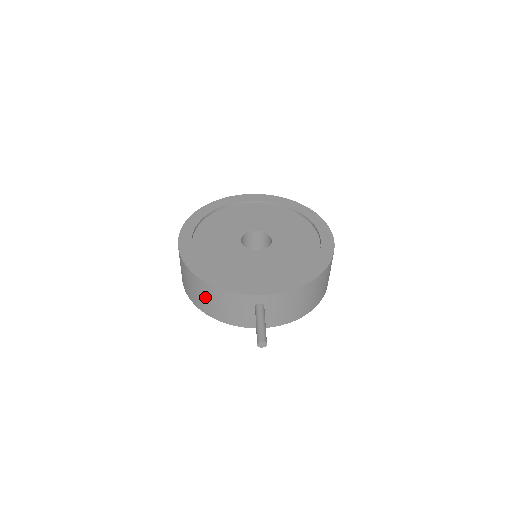
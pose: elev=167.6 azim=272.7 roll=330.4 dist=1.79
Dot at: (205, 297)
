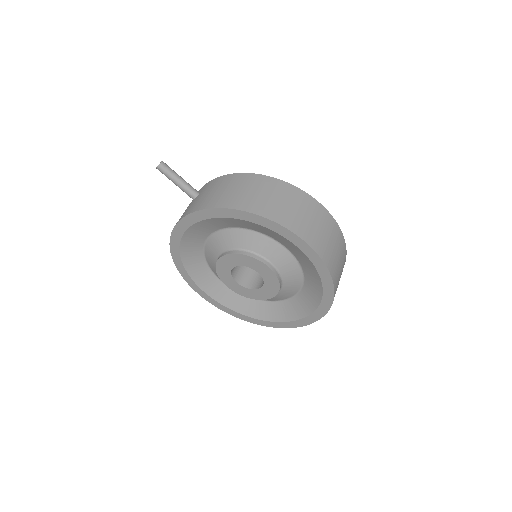
Dot at: occluded
